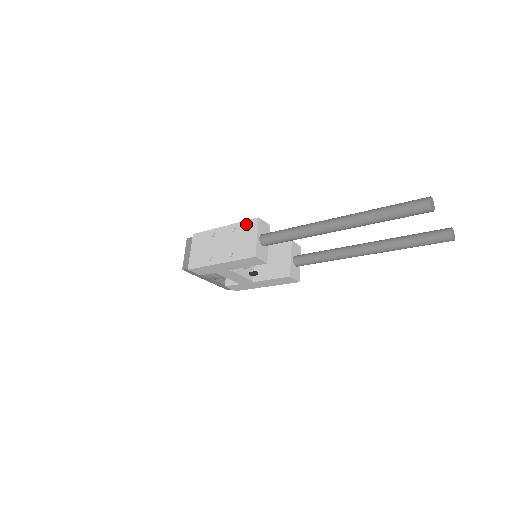
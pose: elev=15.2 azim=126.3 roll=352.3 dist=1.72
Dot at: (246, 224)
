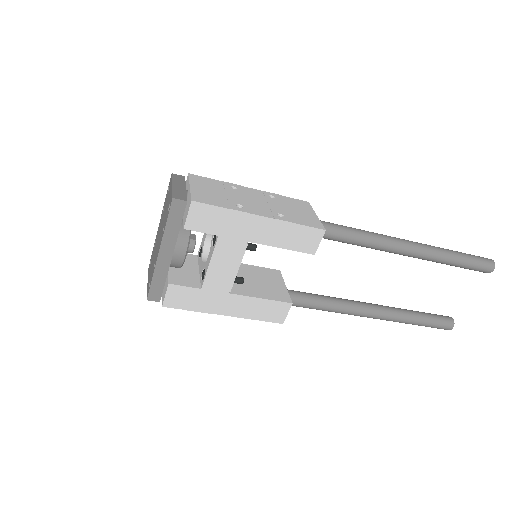
Dot at: (292, 199)
